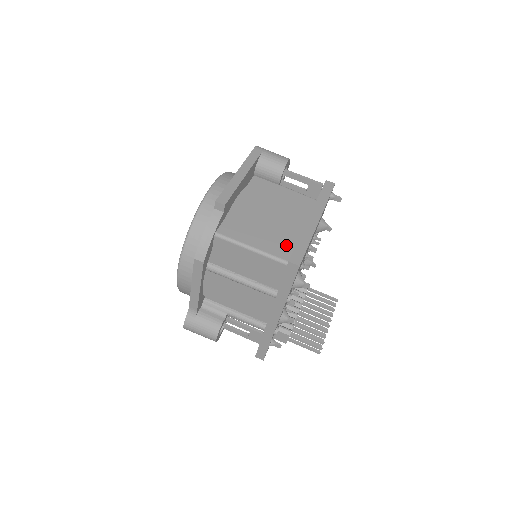
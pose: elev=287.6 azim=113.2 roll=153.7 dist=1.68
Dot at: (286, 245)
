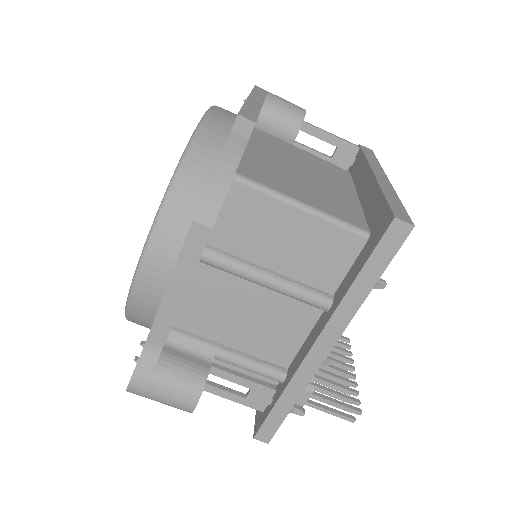
Dot at: (350, 210)
